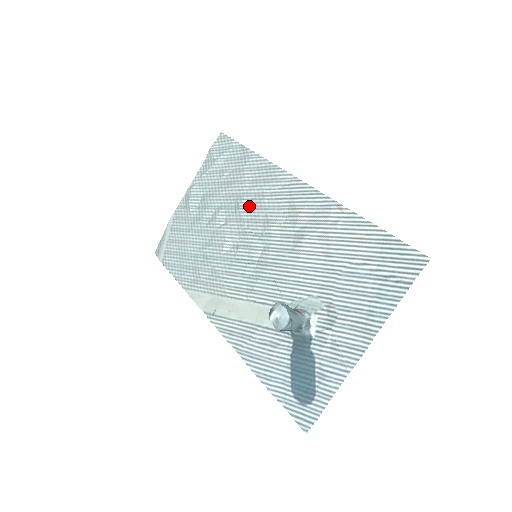
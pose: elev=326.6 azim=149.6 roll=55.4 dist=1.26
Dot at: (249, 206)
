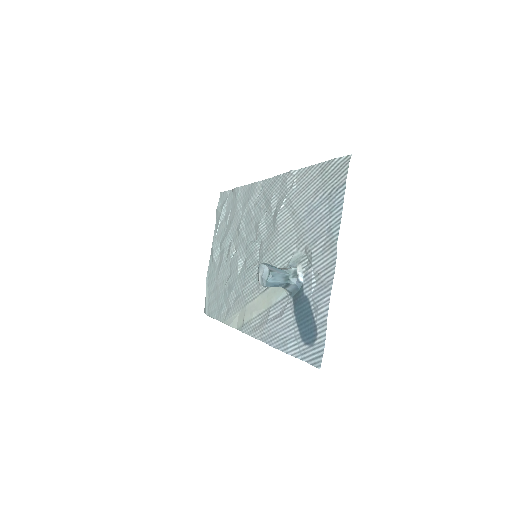
Dot at: (245, 225)
